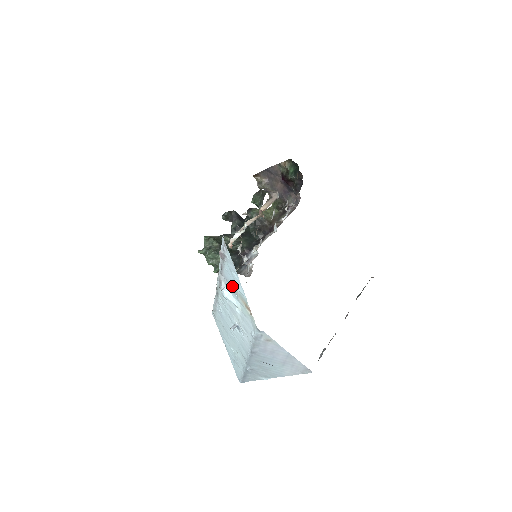
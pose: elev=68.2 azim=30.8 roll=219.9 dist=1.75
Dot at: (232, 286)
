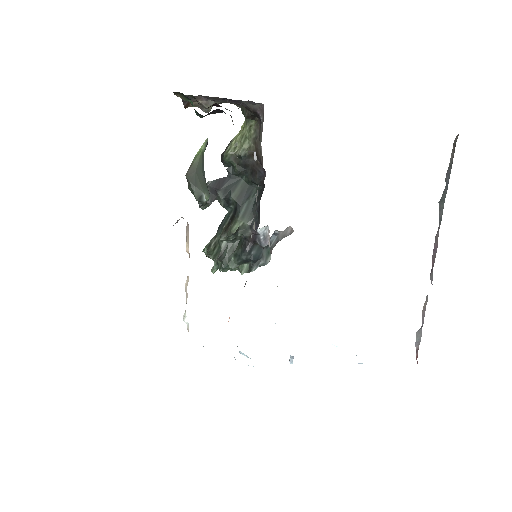
Dot at: occluded
